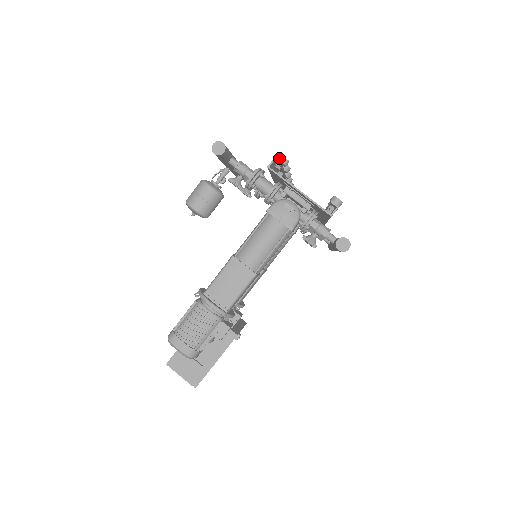
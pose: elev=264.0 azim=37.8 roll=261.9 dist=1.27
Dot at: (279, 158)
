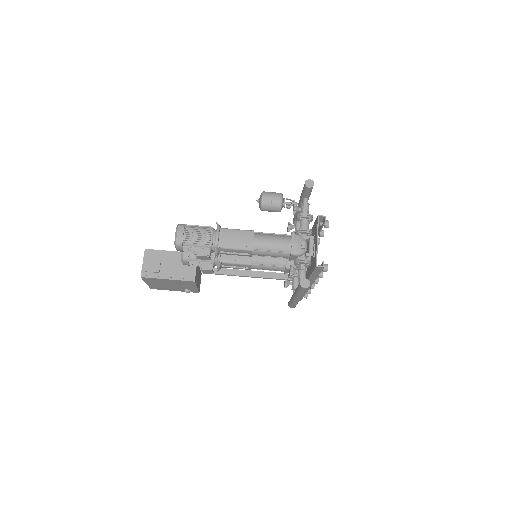
Dot at: (327, 221)
